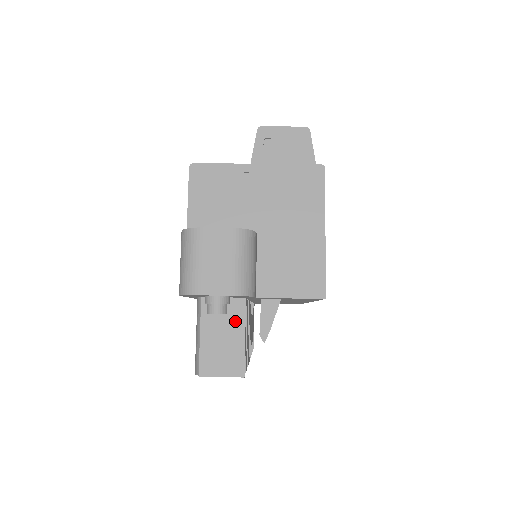
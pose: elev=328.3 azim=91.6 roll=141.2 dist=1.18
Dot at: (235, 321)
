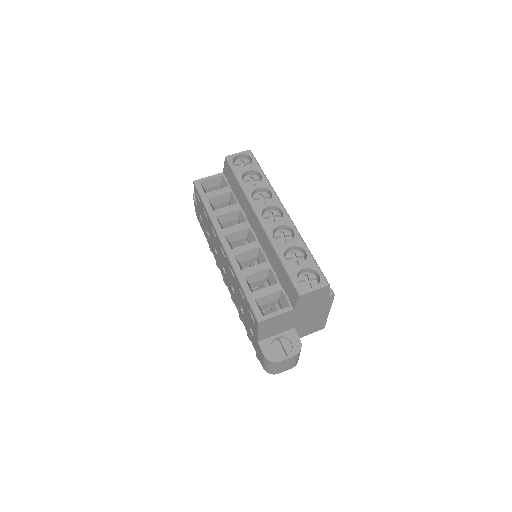
Dot at: occluded
